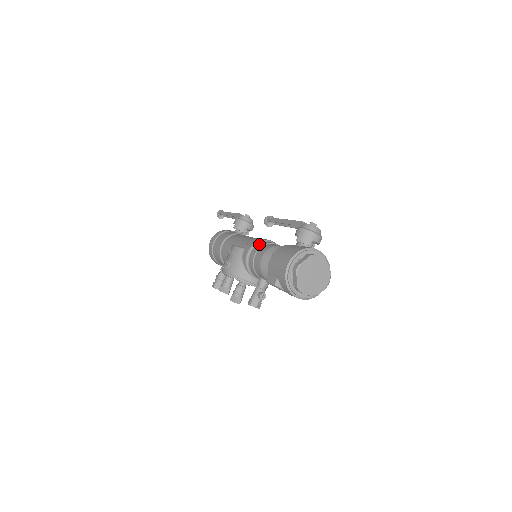
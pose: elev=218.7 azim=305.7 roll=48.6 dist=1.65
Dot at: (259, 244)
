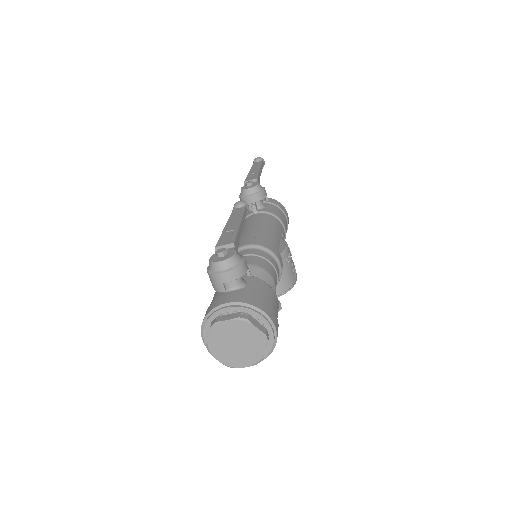
Dot at: occluded
